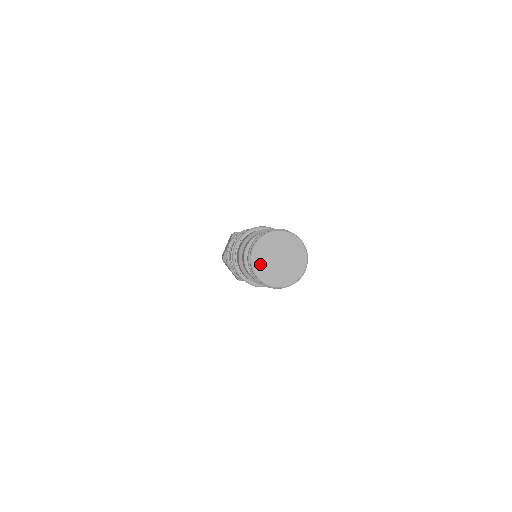
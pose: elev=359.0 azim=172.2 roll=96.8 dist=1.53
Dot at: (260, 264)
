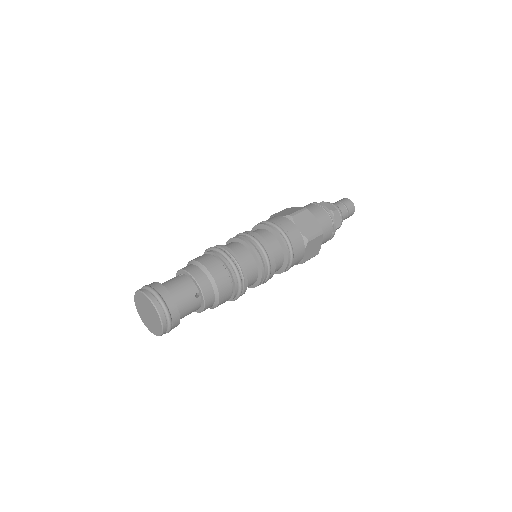
Dot at: (141, 313)
